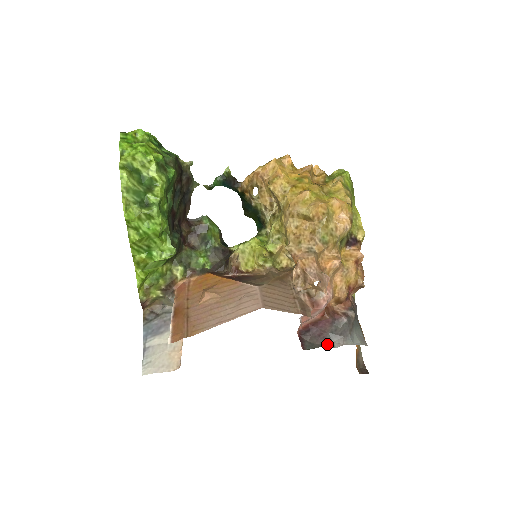
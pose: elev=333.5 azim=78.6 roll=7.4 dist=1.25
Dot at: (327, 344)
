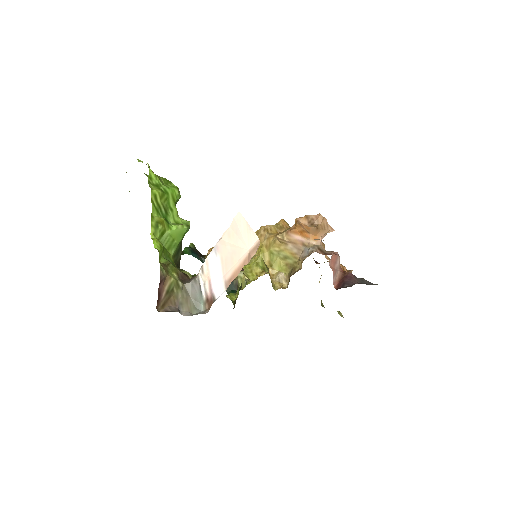
Dot at: occluded
